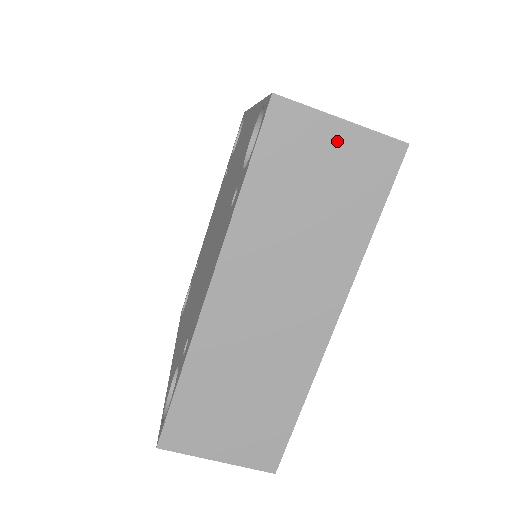
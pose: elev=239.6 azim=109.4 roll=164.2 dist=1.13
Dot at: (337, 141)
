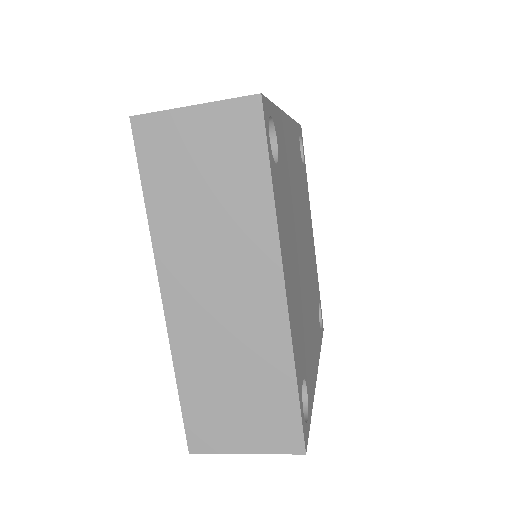
Dot at: (198, 126)
